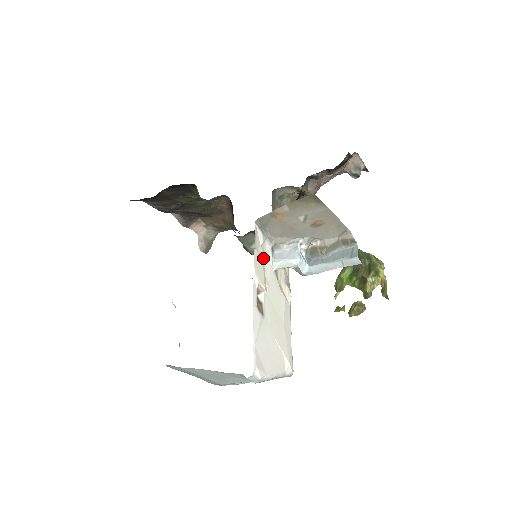
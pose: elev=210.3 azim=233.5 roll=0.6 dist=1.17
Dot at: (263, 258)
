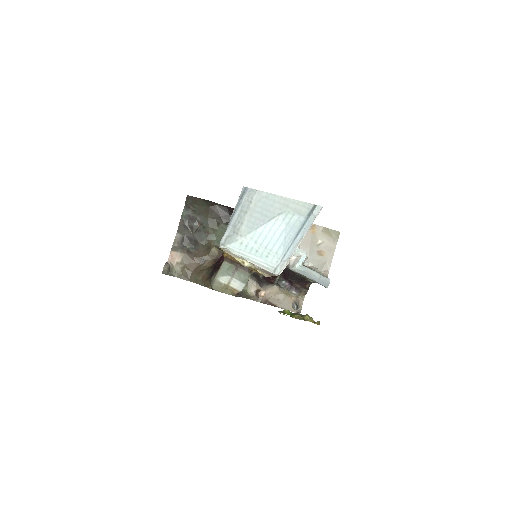
Dot at: occluded
